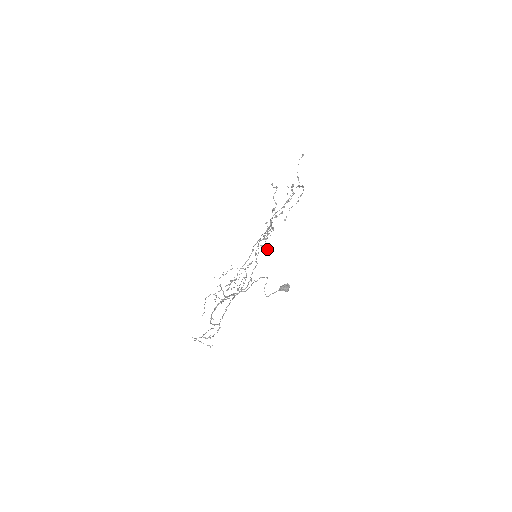
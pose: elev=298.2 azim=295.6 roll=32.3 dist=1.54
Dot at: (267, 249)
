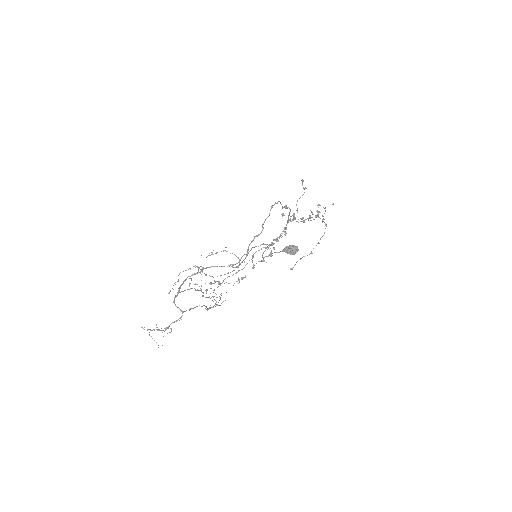
Dot at: occluded
